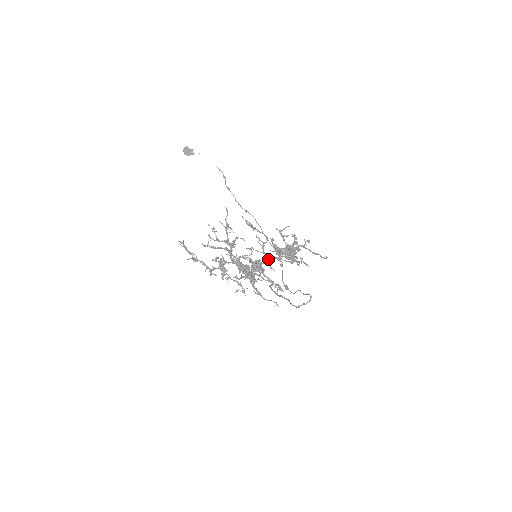
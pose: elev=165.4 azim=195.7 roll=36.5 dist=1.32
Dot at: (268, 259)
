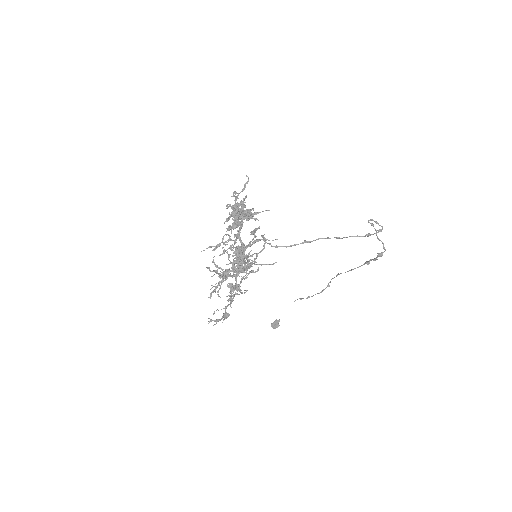
Dot at: occluded
